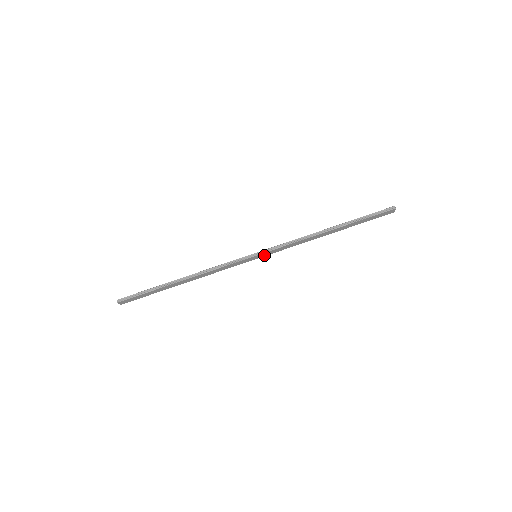
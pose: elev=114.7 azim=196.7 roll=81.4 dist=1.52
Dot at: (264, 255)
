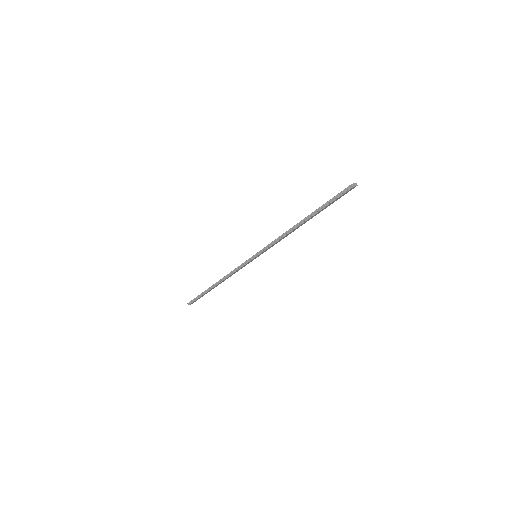
Dot at: (262, 253)
